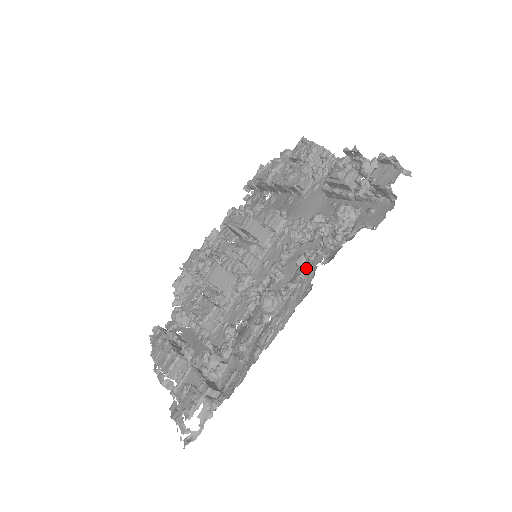
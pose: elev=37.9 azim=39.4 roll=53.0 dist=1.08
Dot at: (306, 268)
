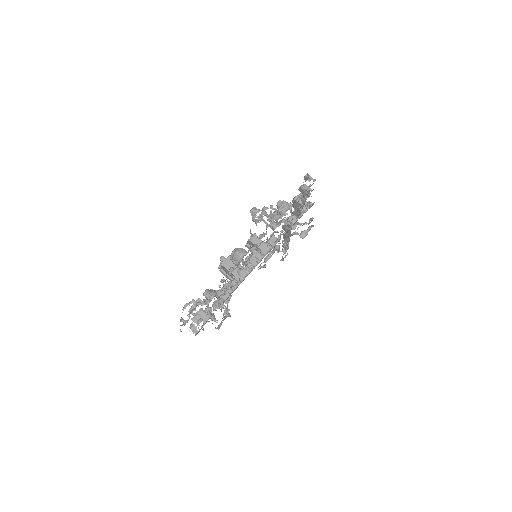
Dot at: (262, 237)
